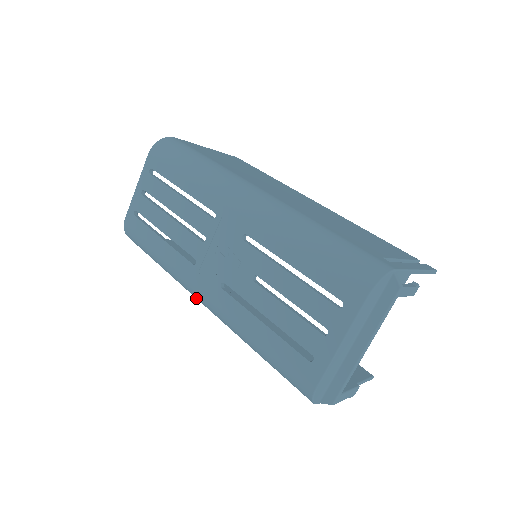
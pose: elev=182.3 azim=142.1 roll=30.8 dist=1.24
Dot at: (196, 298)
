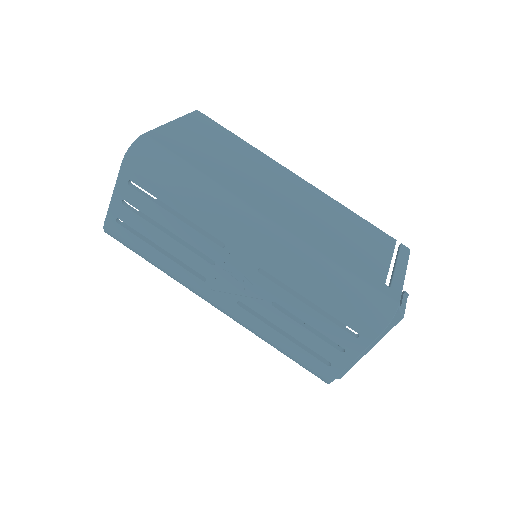
Dot at: occluded
